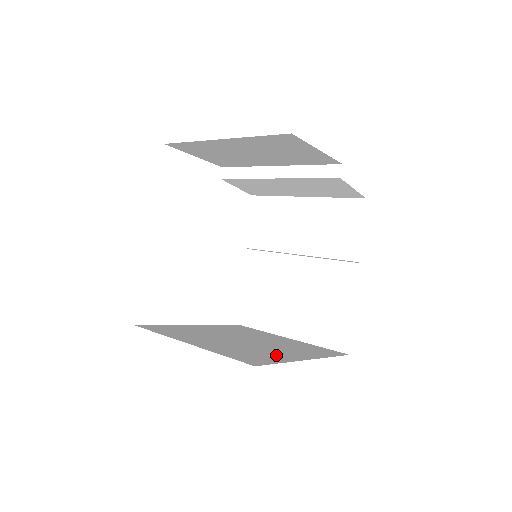
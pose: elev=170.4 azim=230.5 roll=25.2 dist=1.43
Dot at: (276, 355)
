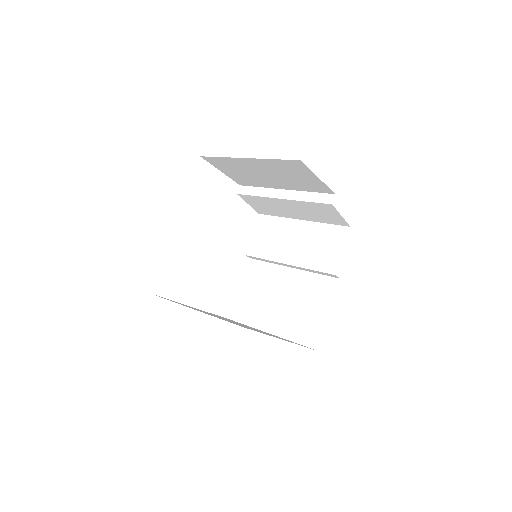
Dot at: occluded
